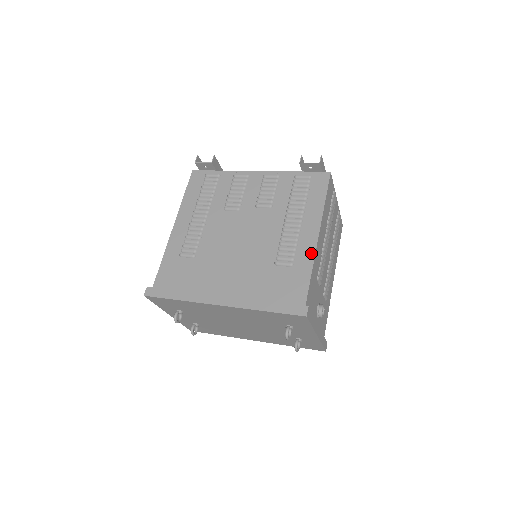
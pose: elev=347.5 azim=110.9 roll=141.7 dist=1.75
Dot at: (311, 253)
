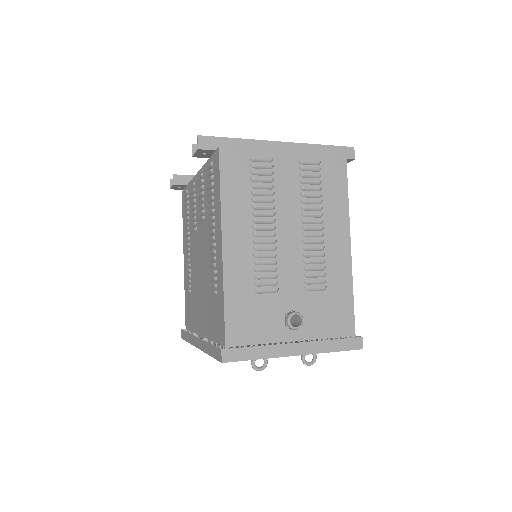
Dot at: (221, 274)
